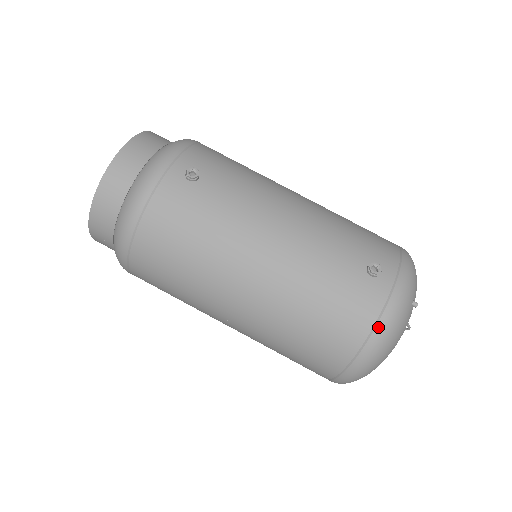
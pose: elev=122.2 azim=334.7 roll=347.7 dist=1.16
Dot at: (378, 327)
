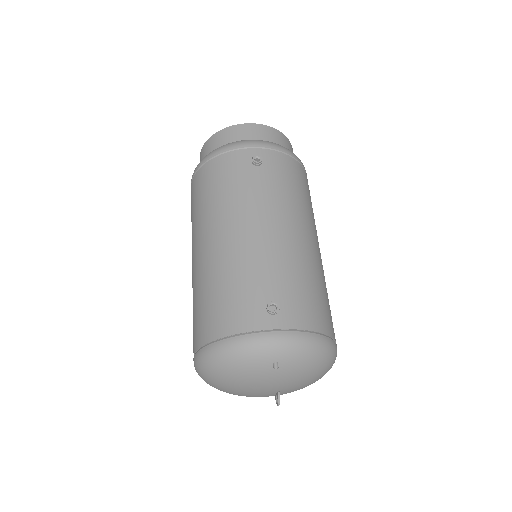
Dot at: (230, 339)
